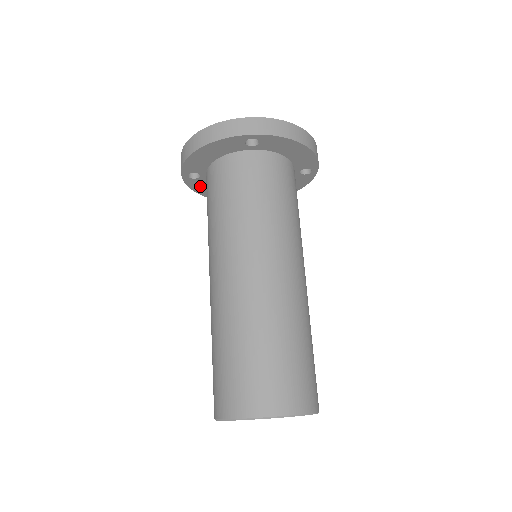
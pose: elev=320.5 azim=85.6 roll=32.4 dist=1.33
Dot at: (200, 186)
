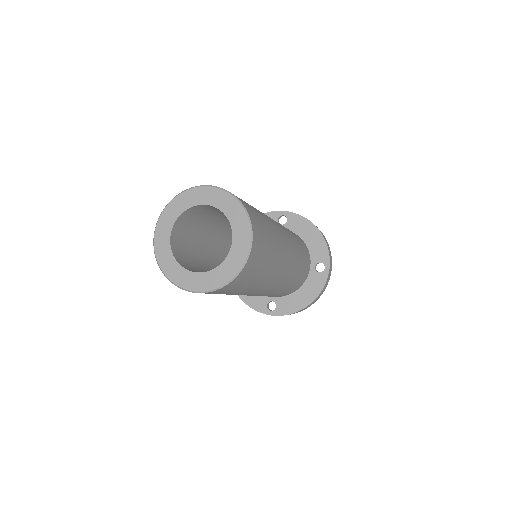
Dot at: occluded
